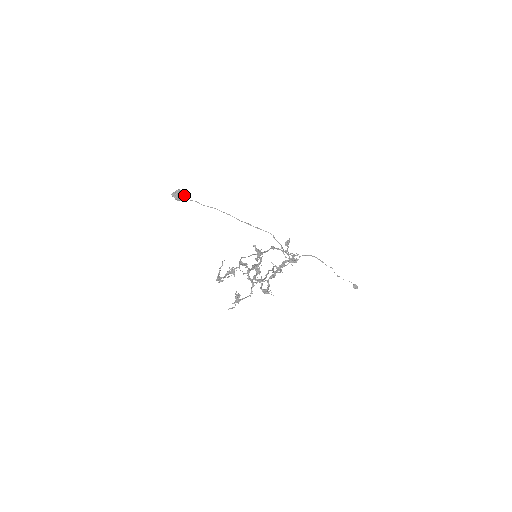
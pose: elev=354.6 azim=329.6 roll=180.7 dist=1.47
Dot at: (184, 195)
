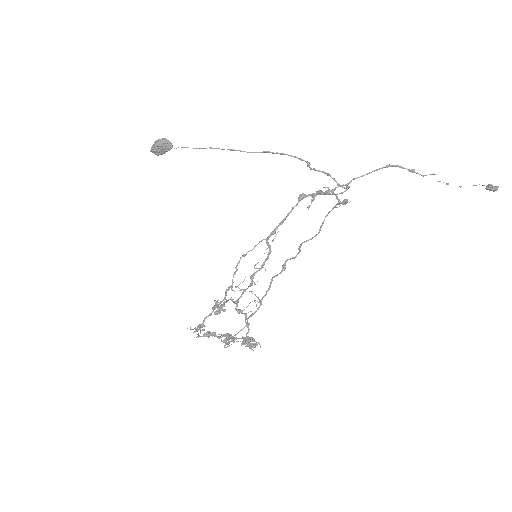
Dot at: (164, 147)
